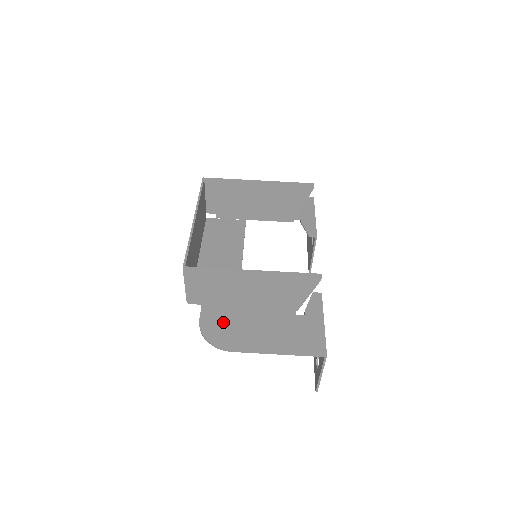
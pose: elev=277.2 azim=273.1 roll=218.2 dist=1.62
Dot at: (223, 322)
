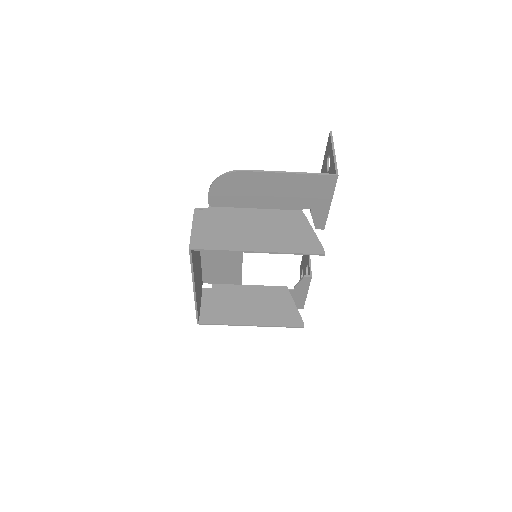
Dot at: occluded
